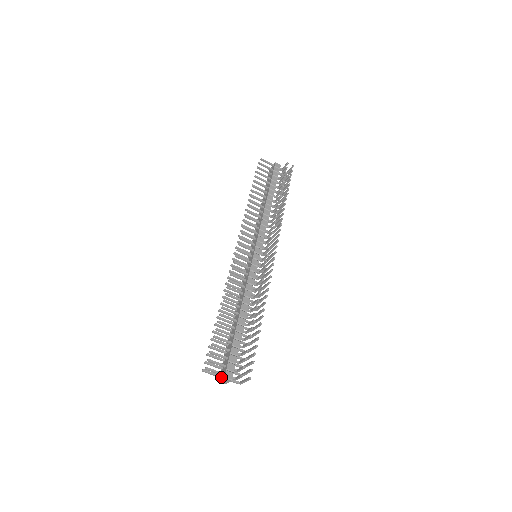
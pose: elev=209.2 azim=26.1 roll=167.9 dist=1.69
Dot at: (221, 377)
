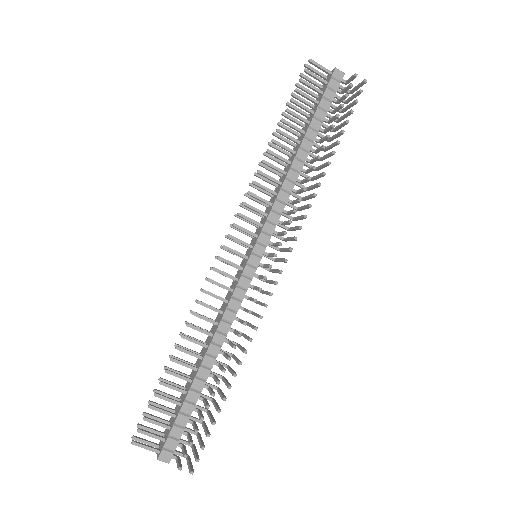
Dot at: (157, 451)
